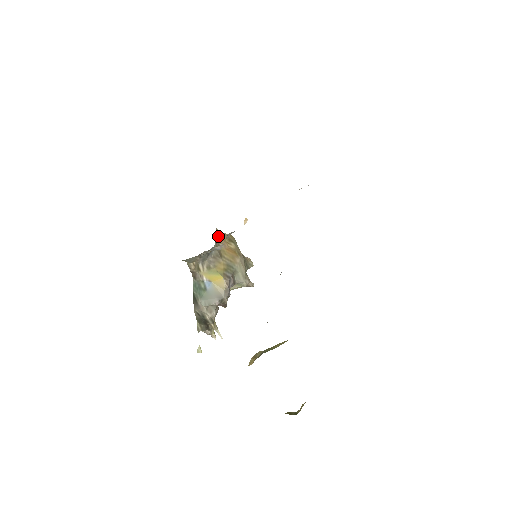
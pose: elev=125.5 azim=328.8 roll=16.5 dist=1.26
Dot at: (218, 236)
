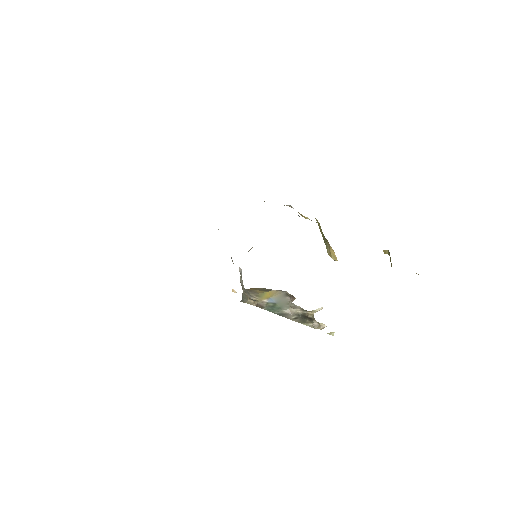
Dot at: occluded
